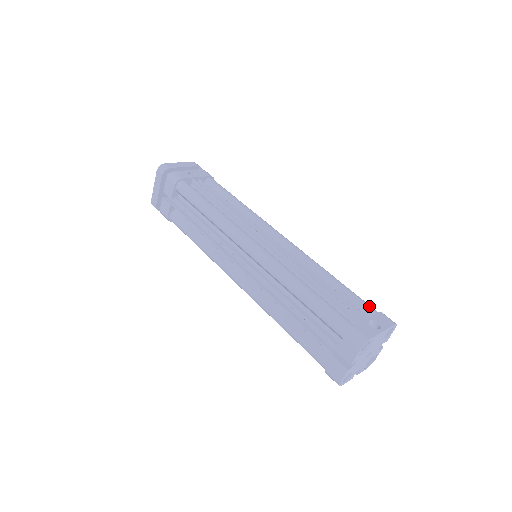
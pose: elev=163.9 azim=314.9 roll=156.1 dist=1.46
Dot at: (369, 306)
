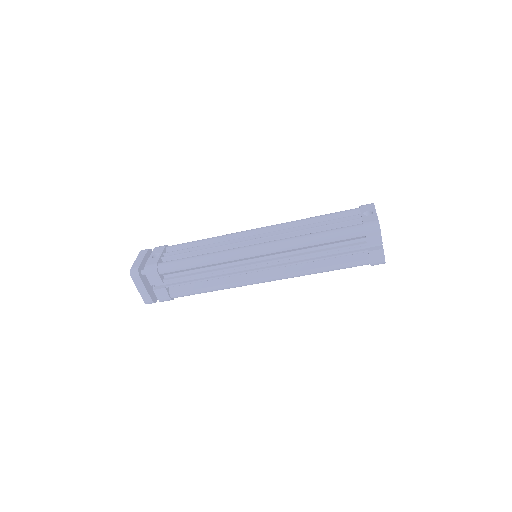
Dot at: (351, 210)
